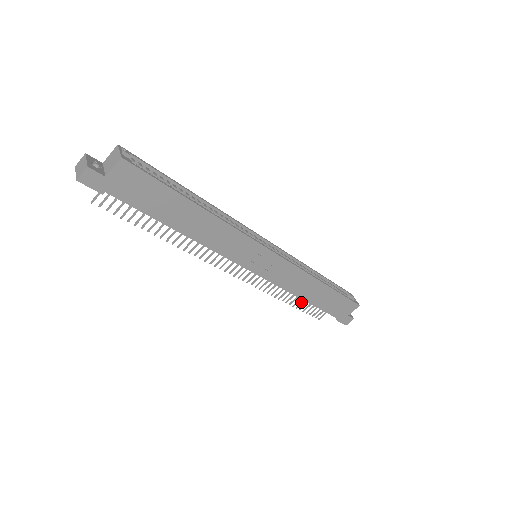
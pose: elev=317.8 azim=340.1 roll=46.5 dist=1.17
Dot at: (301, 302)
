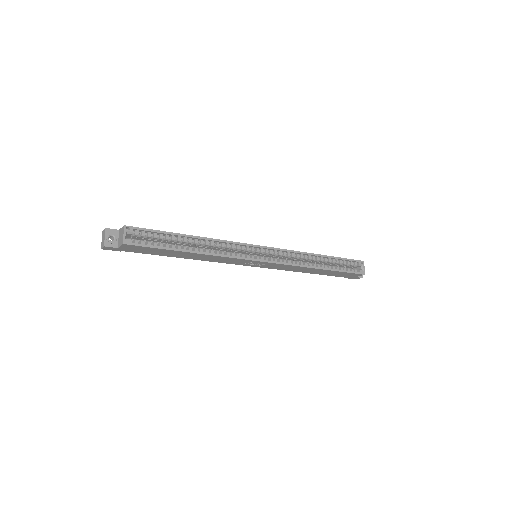
Dot at: occluded
